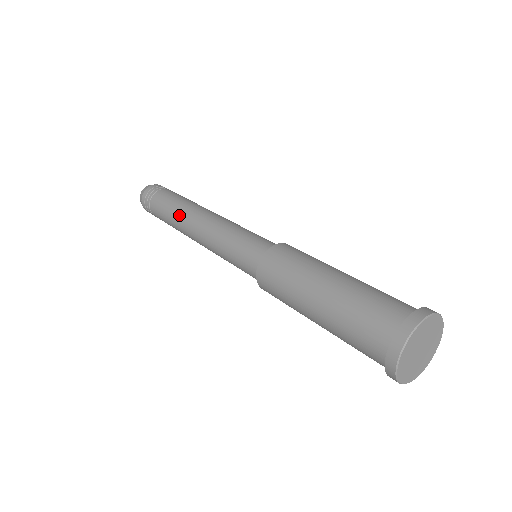
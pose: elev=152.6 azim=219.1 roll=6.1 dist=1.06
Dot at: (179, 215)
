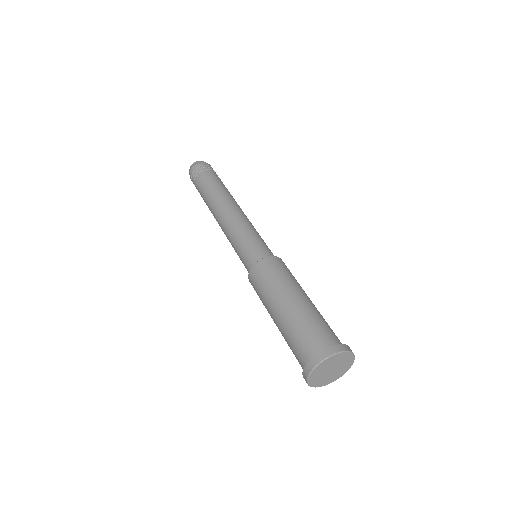
Dot at: (210, 205)
